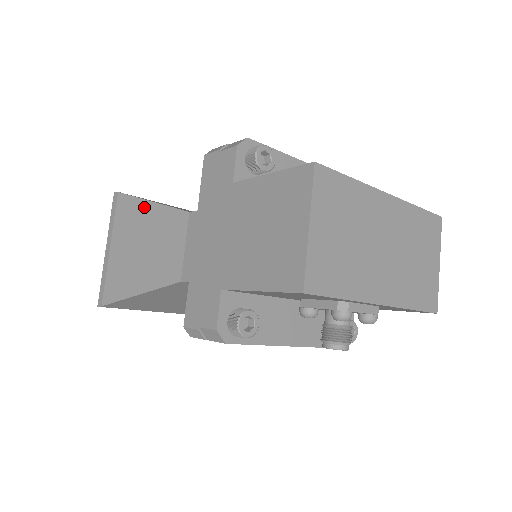
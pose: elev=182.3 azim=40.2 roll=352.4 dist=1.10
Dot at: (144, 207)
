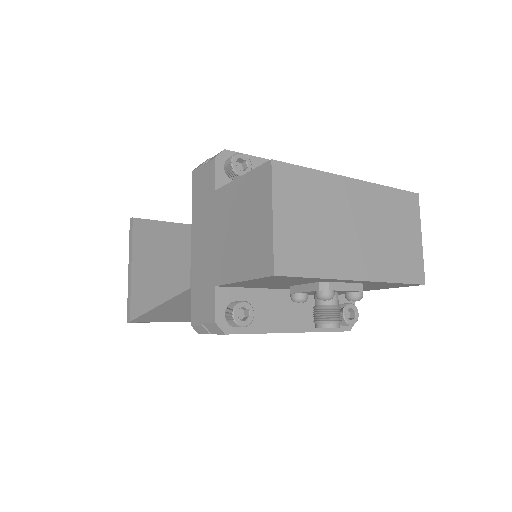
Dot at: (154, 227)
